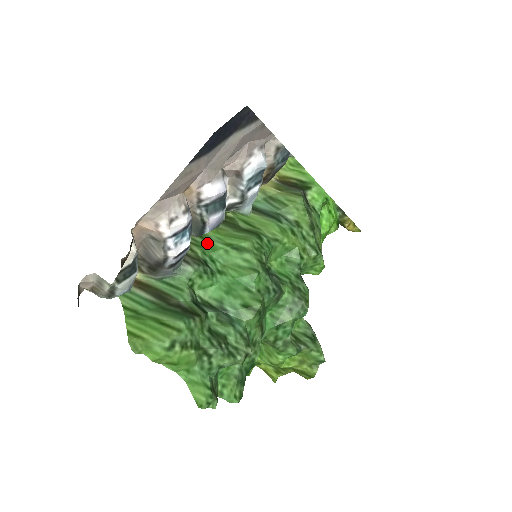
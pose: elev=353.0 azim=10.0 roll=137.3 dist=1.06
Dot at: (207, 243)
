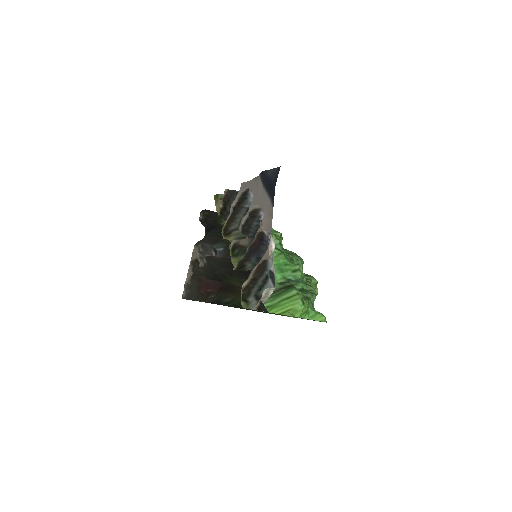
Dot at: occluded
